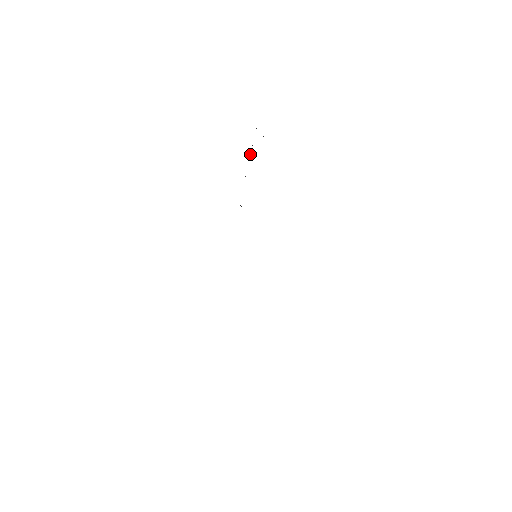
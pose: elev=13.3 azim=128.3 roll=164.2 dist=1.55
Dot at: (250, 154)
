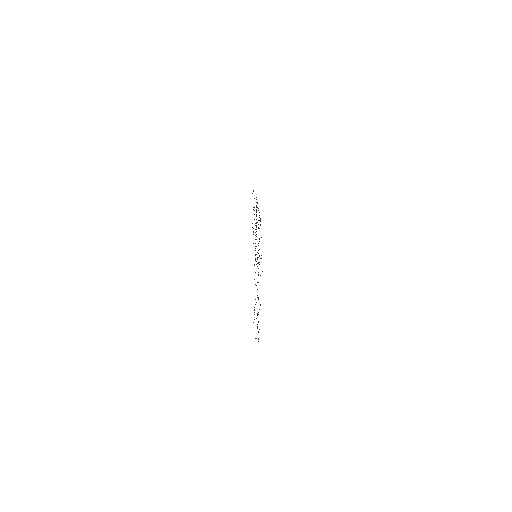
Dot at: occluded
